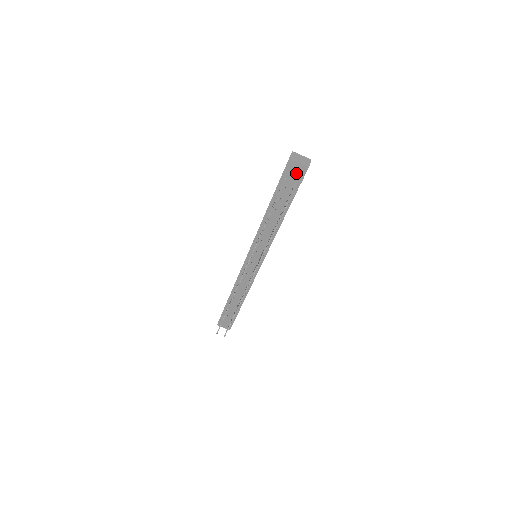
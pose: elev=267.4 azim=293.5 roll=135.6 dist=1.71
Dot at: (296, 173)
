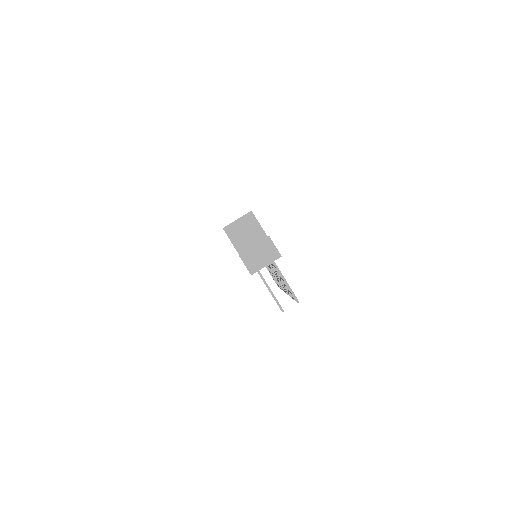
Dot at: occluded
